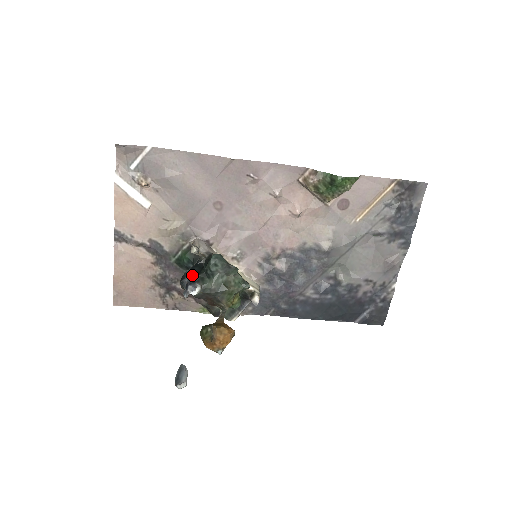
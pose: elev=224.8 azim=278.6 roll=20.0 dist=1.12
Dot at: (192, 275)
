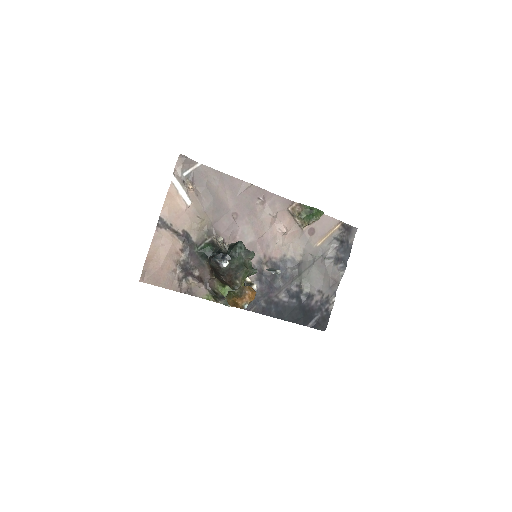
Dot at: occluded
